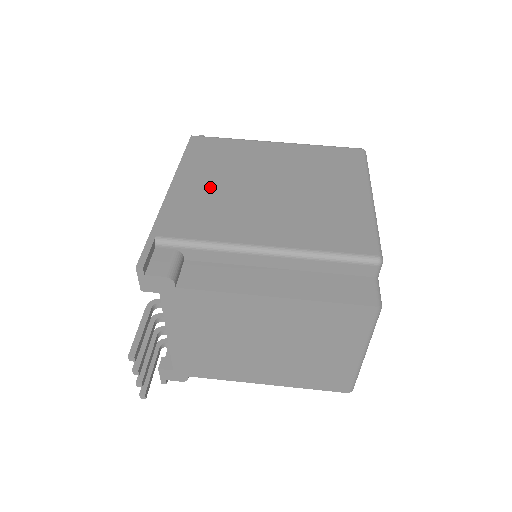
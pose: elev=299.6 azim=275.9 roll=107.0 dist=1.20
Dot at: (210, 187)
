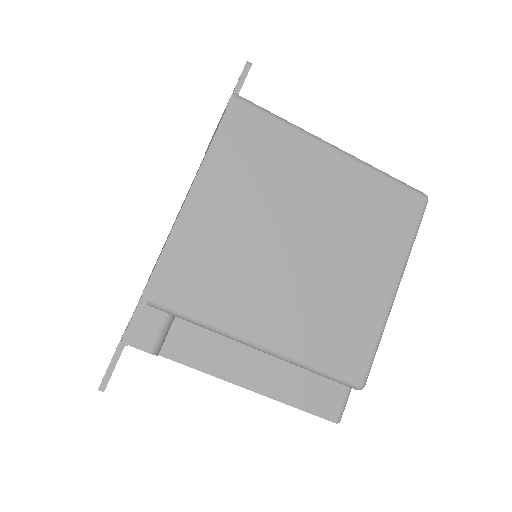
Dot at: (230, 223)
